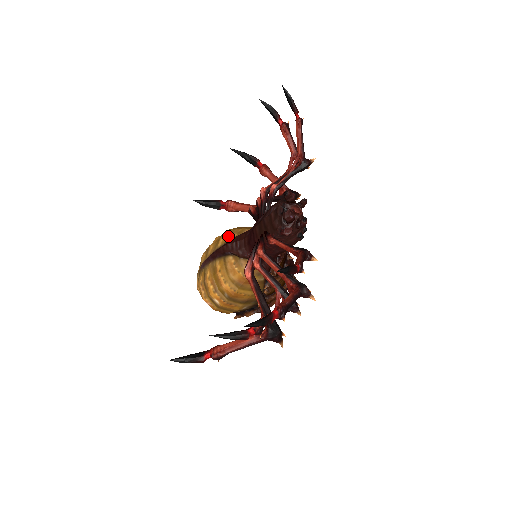
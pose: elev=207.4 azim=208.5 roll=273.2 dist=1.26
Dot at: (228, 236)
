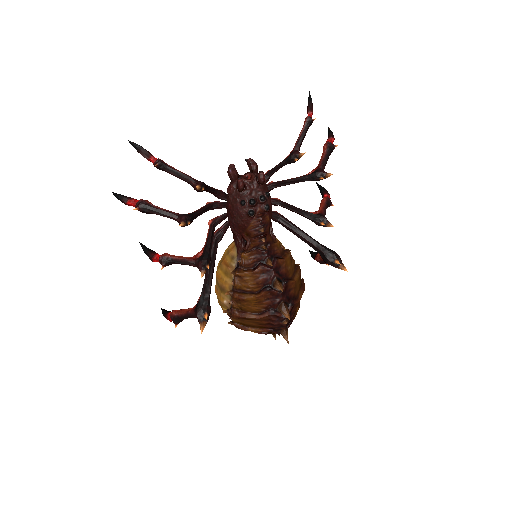
Dot at: occluded
